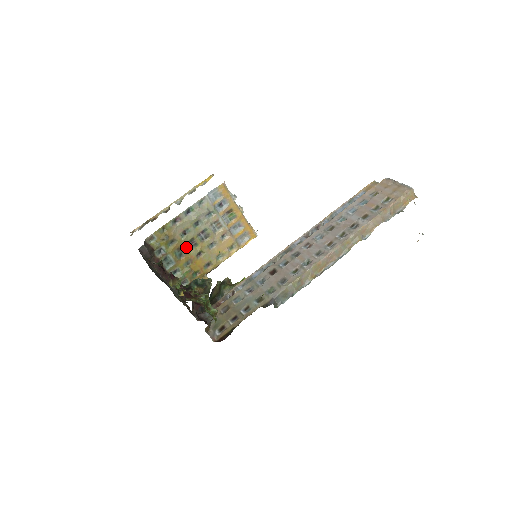
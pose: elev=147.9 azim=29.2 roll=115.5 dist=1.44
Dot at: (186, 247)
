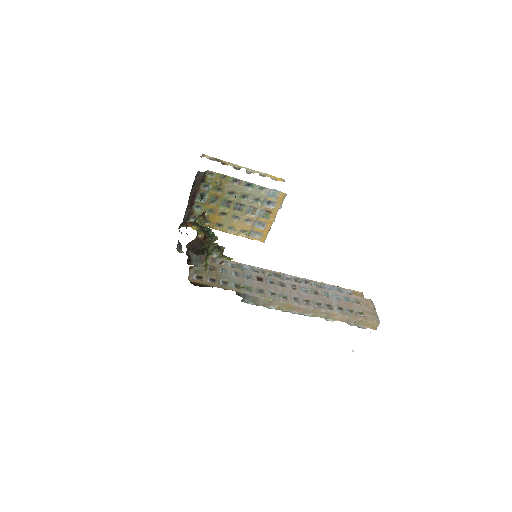
Dot at: (222, 201)
